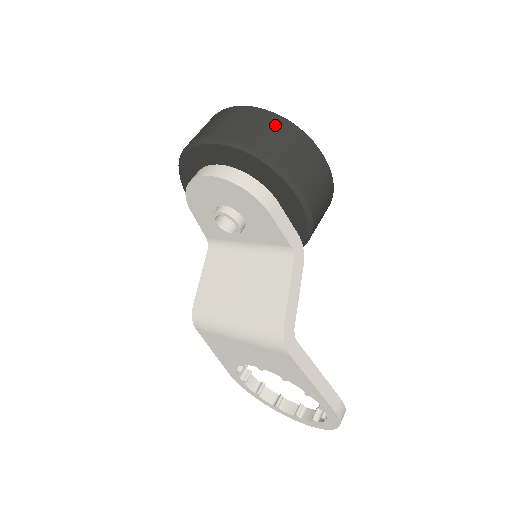
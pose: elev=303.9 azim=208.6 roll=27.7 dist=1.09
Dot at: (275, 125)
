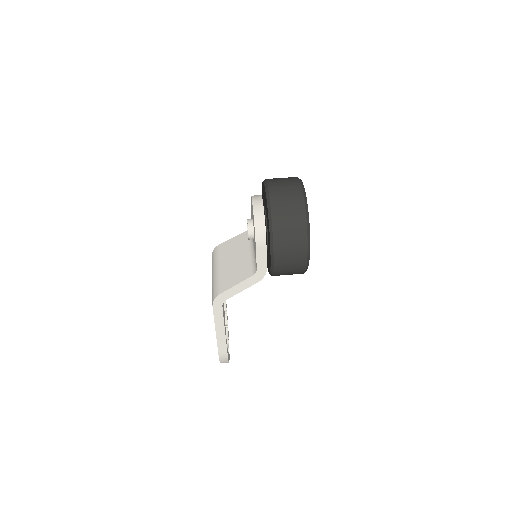
Dot at: (297, 213)
